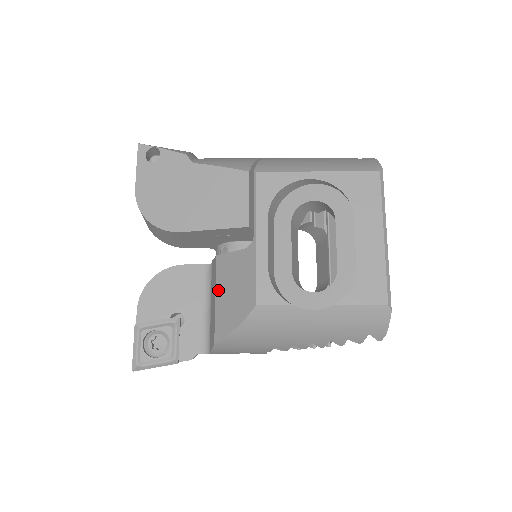
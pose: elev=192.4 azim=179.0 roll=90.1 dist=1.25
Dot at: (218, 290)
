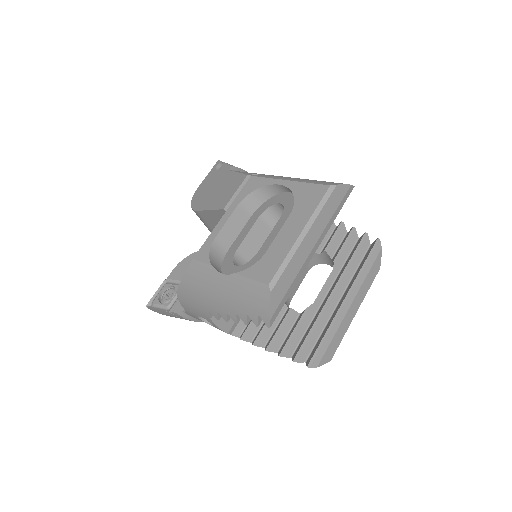
Dot at: occluded
